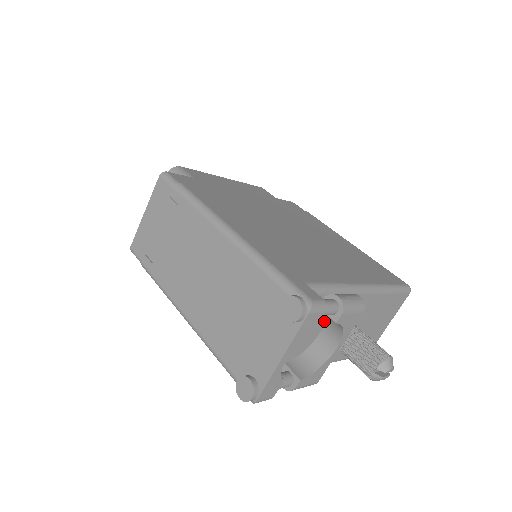
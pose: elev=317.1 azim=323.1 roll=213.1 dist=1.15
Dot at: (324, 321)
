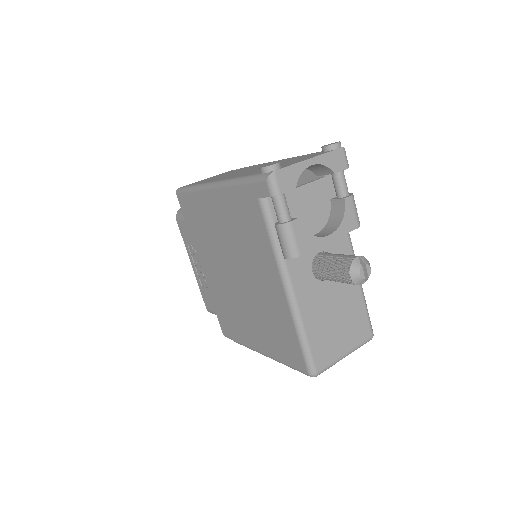
Dot at: (323, 227)
